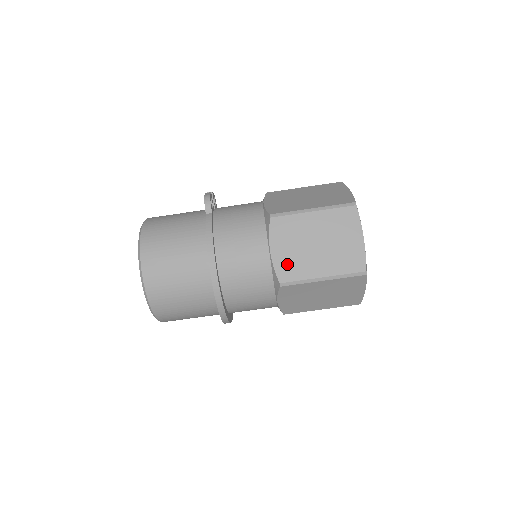
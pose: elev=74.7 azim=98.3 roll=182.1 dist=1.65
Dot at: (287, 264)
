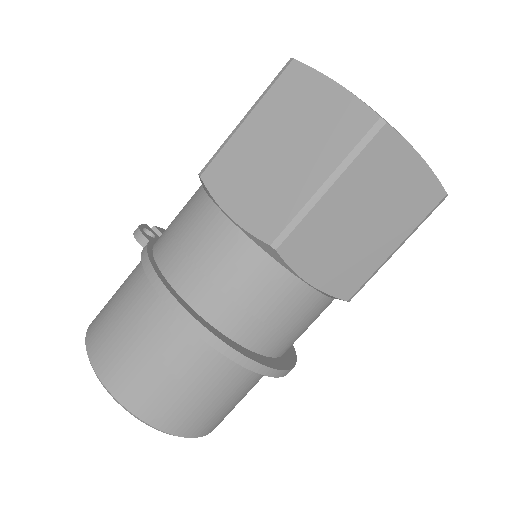
Dot at: (261, 211)
